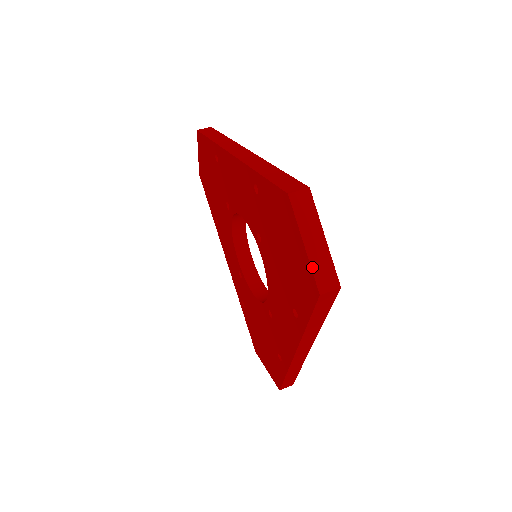
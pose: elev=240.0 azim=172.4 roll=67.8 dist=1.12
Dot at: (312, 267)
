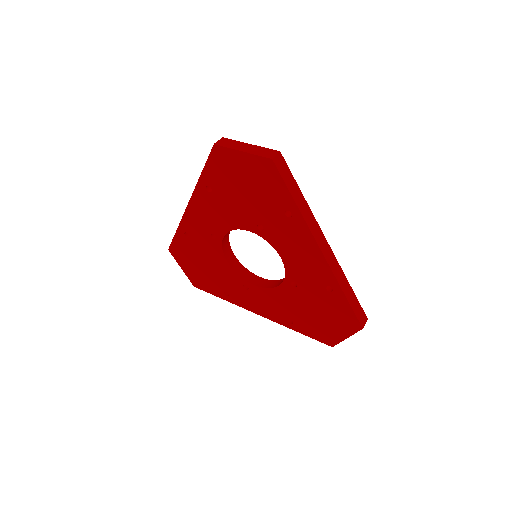
Dot at: occluded
